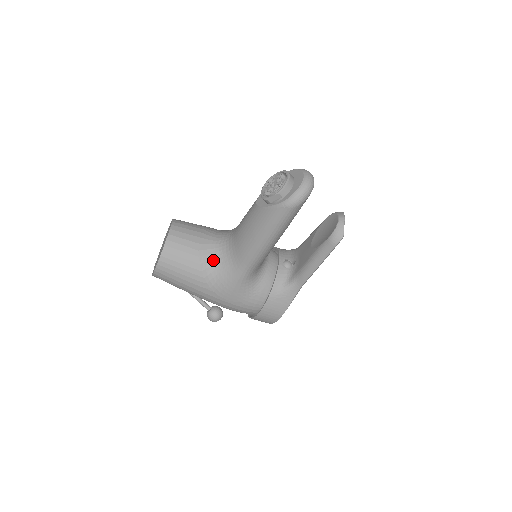
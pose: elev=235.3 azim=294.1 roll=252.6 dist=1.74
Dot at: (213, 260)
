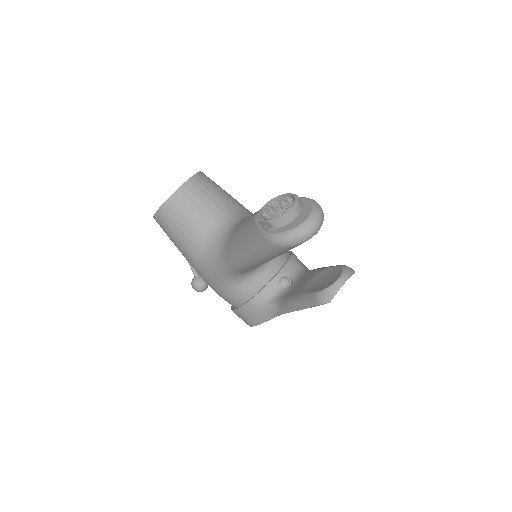
Dot at: (207, 238)
